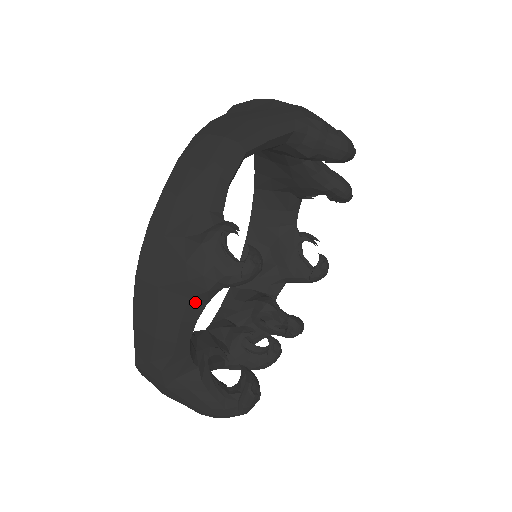
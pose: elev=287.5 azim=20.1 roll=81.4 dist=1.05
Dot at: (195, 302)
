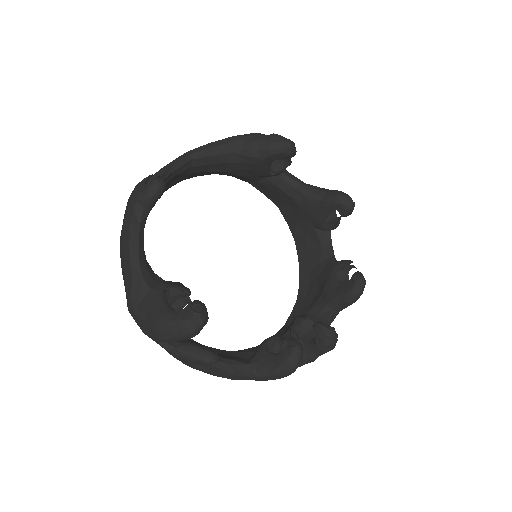
Dot at: (134, 225)
